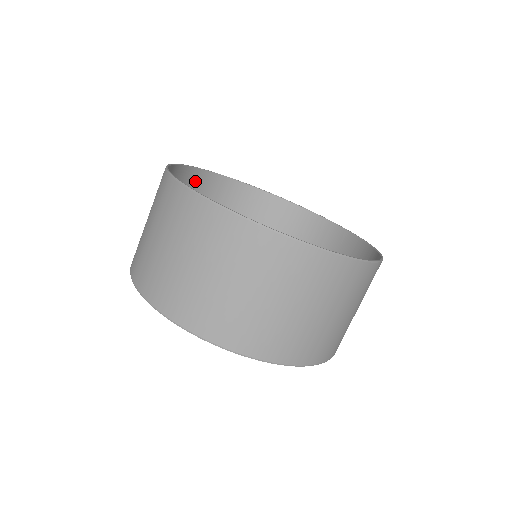
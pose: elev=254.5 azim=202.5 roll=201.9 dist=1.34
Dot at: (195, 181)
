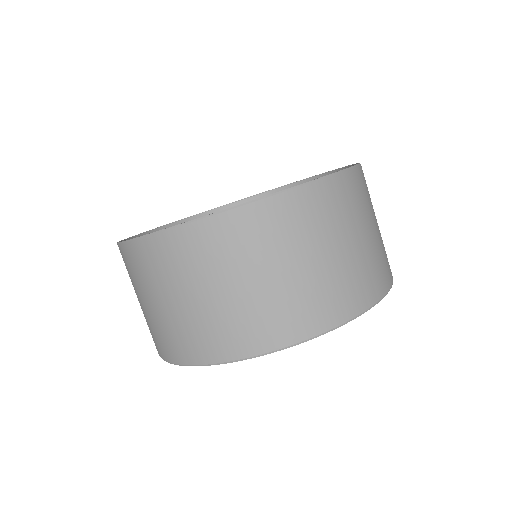
Dot at: occluded
